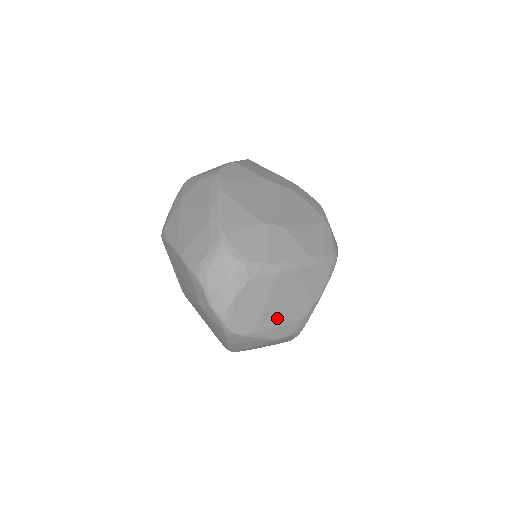
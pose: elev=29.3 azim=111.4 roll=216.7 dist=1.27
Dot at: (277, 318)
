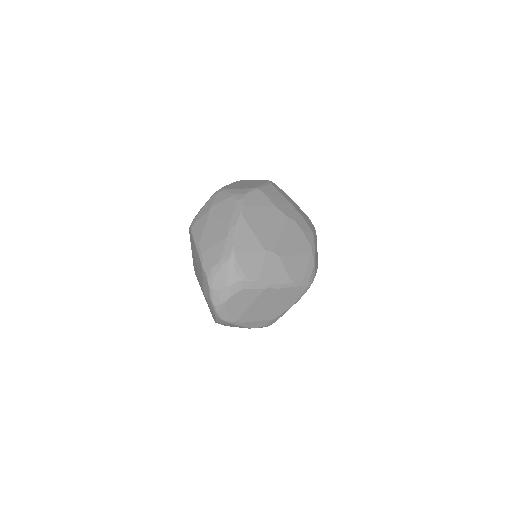
Dot at: (255, 316)
